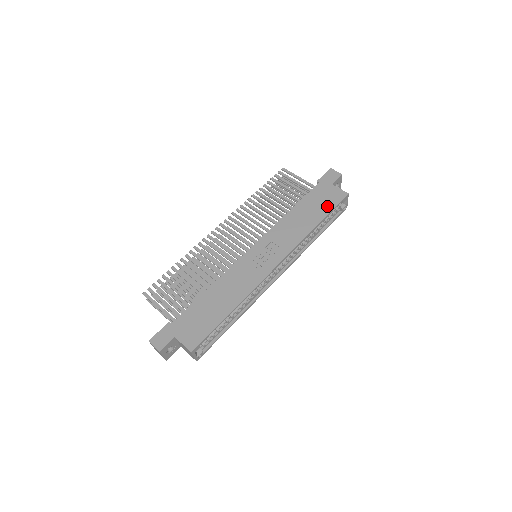
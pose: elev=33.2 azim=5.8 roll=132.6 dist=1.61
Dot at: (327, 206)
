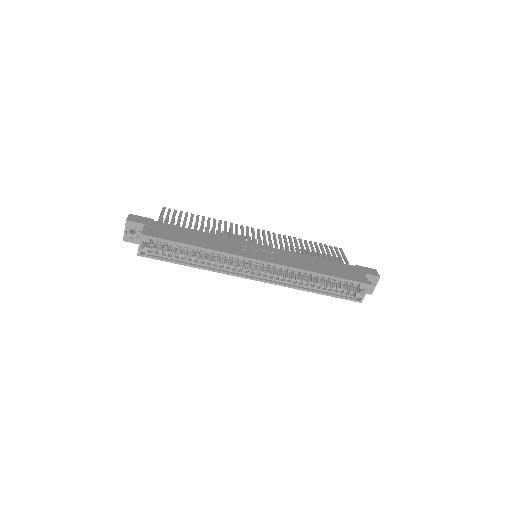
Dot at: (343, 275)
